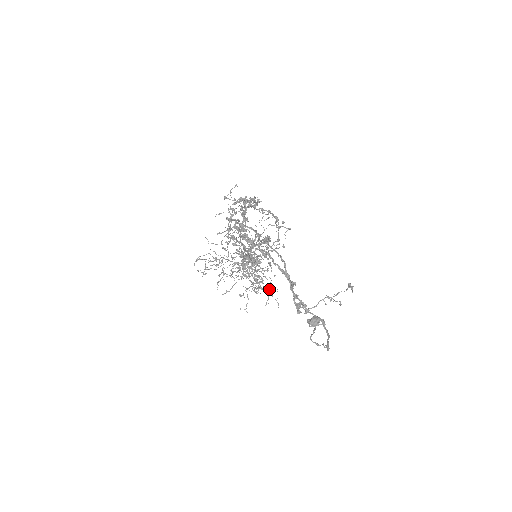
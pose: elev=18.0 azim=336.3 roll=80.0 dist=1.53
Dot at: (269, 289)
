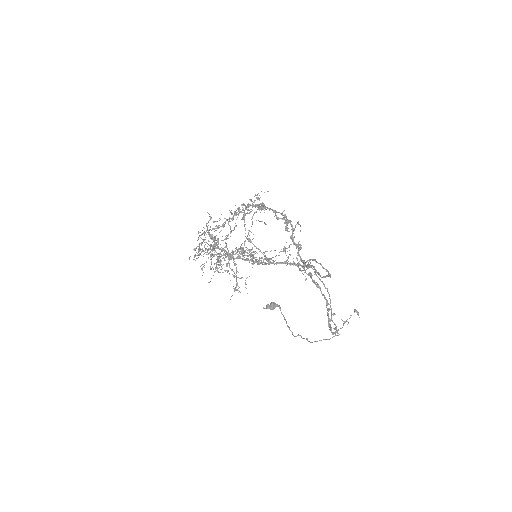
Dot at: occluded
